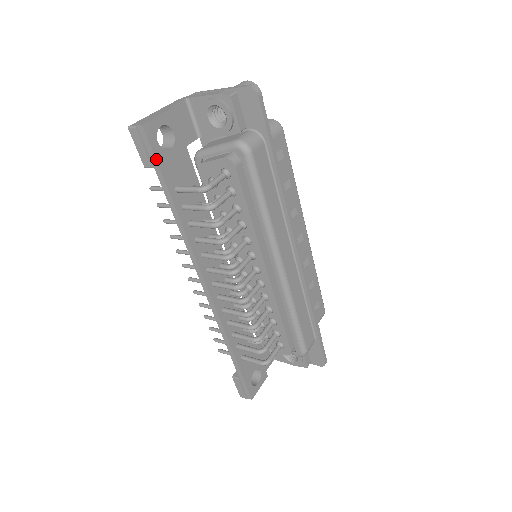
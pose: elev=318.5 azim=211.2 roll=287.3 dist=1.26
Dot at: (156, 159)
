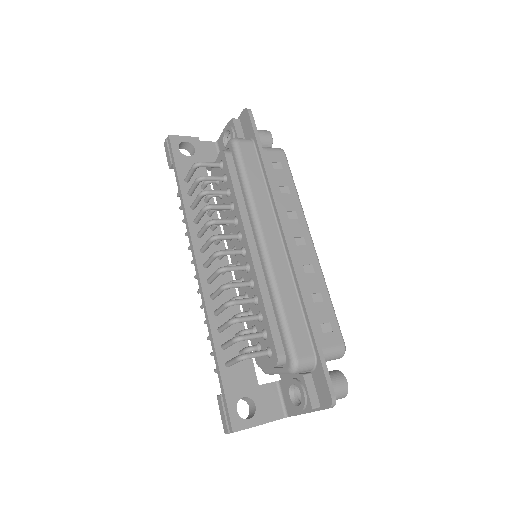
Dot at: (174, 156)
